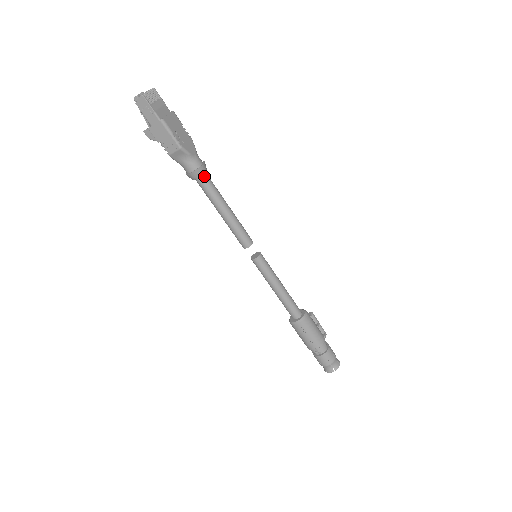
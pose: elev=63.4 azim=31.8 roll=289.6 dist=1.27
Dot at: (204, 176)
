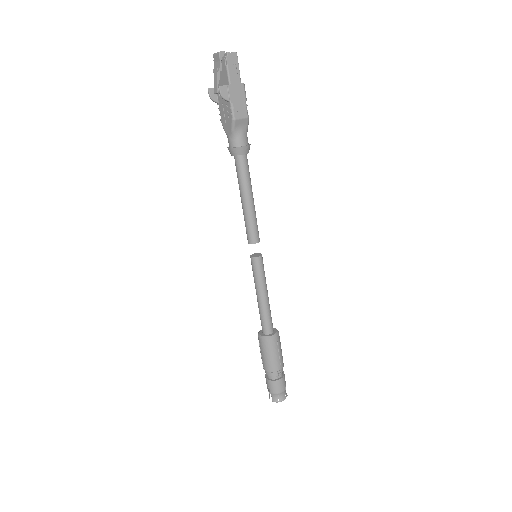
Dot at: occluded
